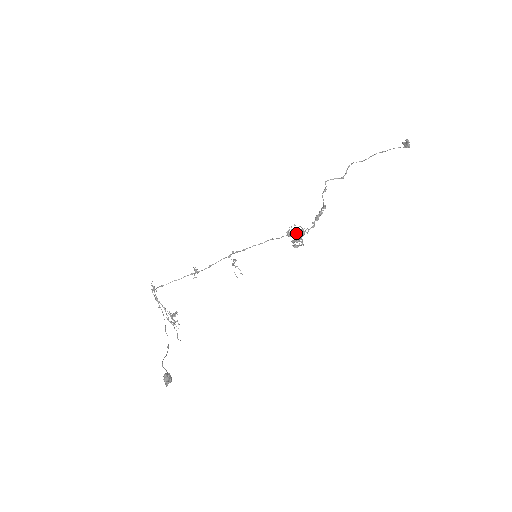
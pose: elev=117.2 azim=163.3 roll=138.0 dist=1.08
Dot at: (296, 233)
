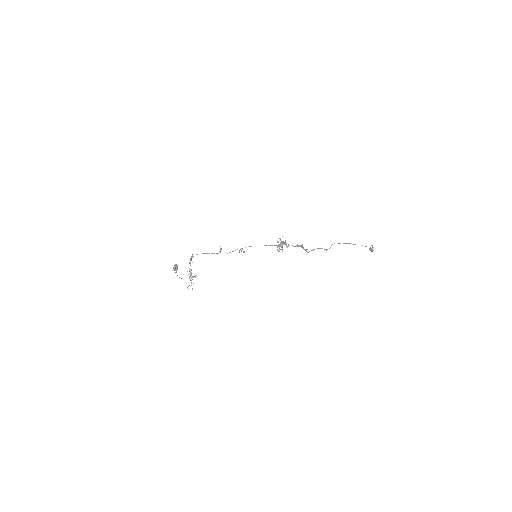
Dot at: (281, 241)
